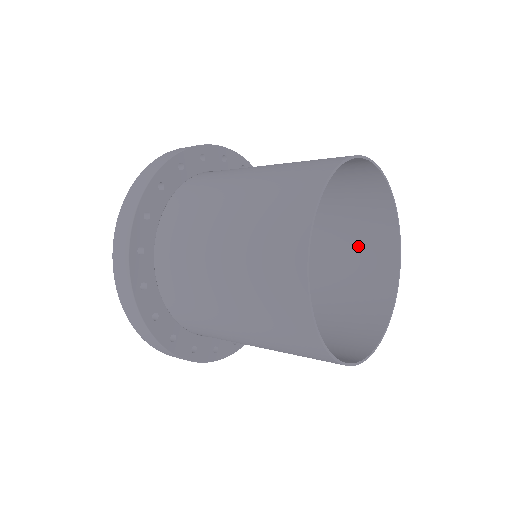
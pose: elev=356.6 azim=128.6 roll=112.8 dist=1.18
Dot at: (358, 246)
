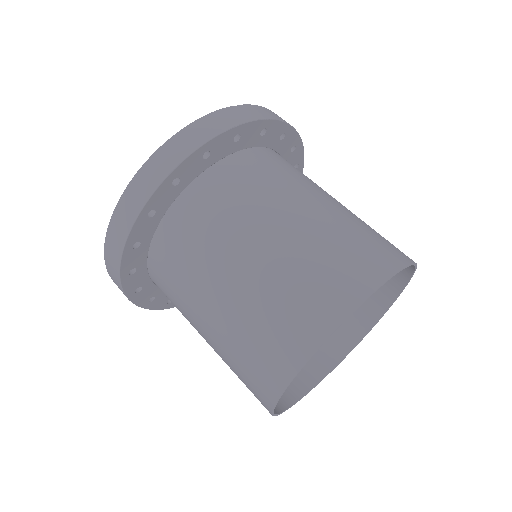
Dot at: occluded
